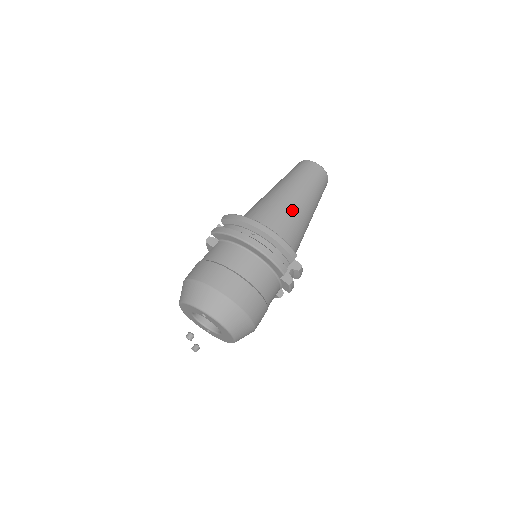
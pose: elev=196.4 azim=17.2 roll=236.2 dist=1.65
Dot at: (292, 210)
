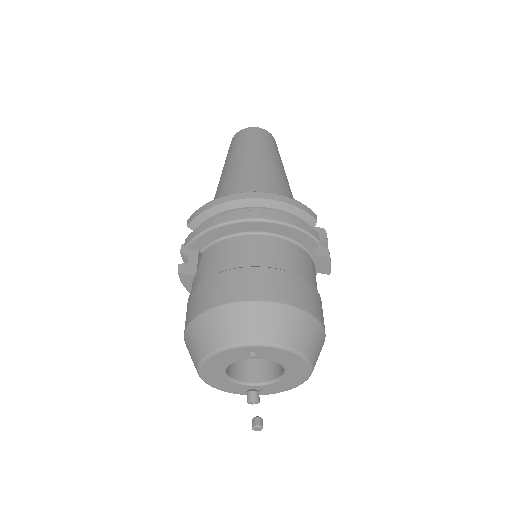
Dot at: (268, 175)
